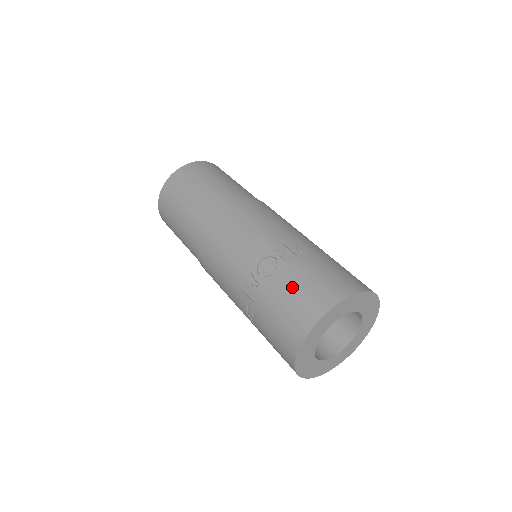
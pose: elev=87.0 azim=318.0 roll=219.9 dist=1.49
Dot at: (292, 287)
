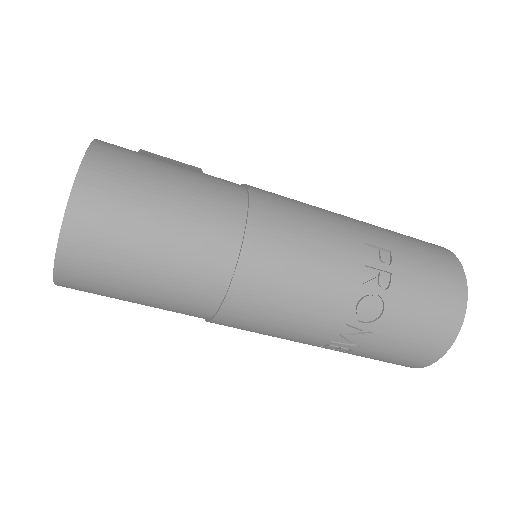
Dot at: (413, 317)
